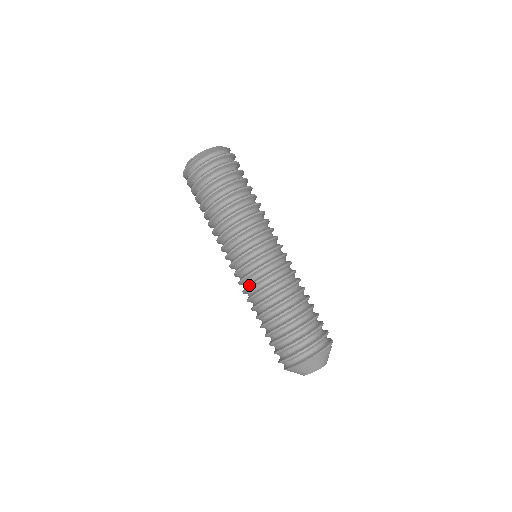
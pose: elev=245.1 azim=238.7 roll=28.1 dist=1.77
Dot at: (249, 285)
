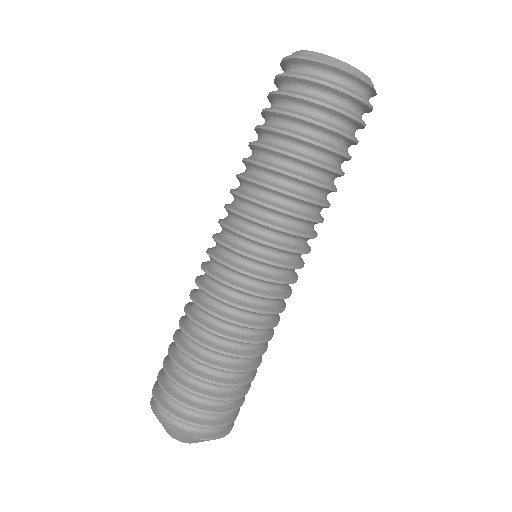
Dot at: (210, 290)
